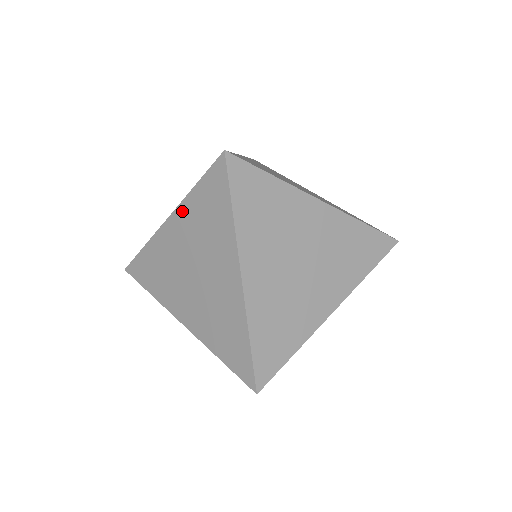
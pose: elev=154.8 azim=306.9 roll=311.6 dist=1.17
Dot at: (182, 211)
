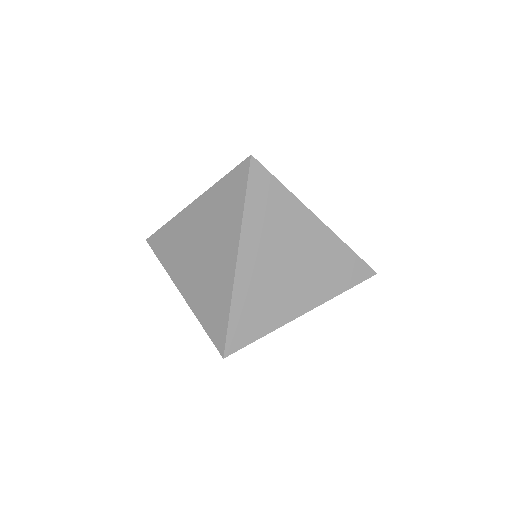
Dot at: (206, 197)
